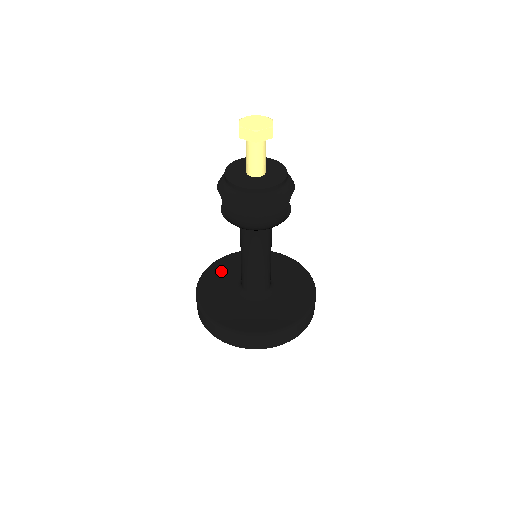
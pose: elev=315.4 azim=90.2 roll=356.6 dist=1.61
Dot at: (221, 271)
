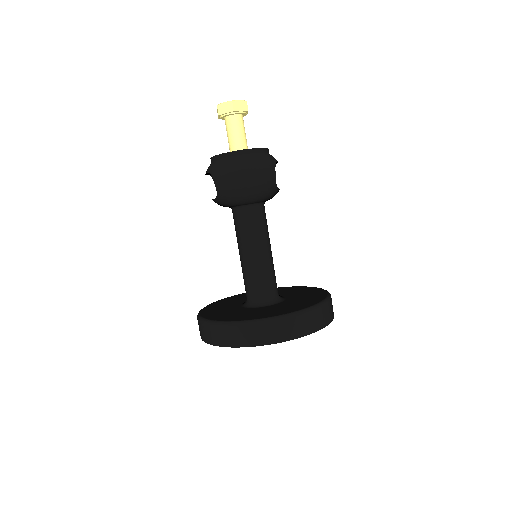
Dot at: (223, 303)
